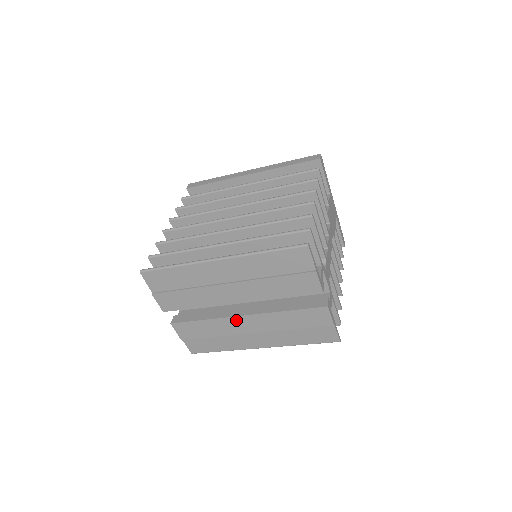
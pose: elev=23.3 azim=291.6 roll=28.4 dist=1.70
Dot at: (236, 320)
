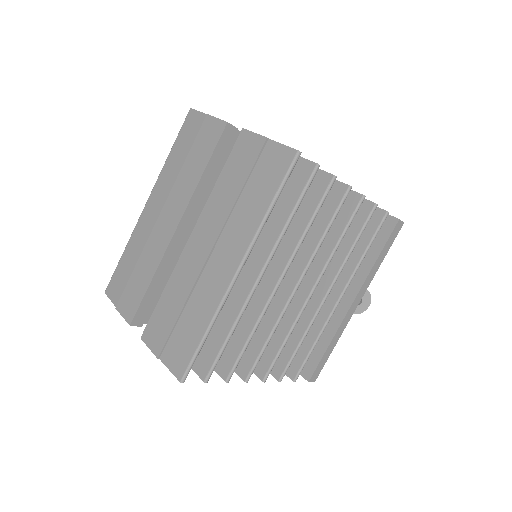
Dot at: (187, 254)
